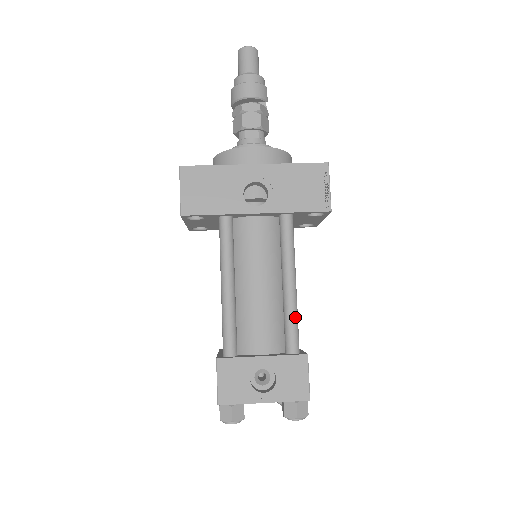
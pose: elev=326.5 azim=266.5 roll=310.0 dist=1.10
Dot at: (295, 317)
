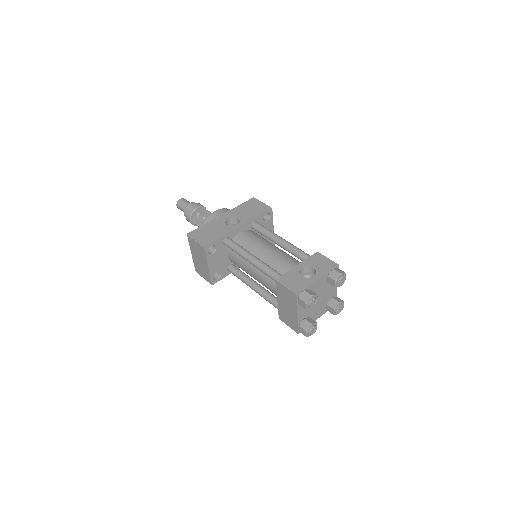
Dot at: (297, 248)
